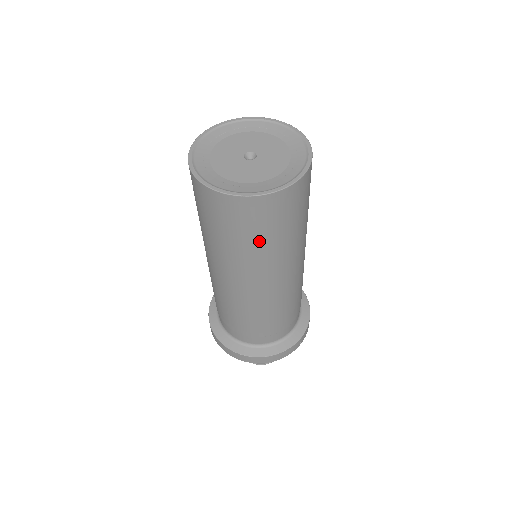
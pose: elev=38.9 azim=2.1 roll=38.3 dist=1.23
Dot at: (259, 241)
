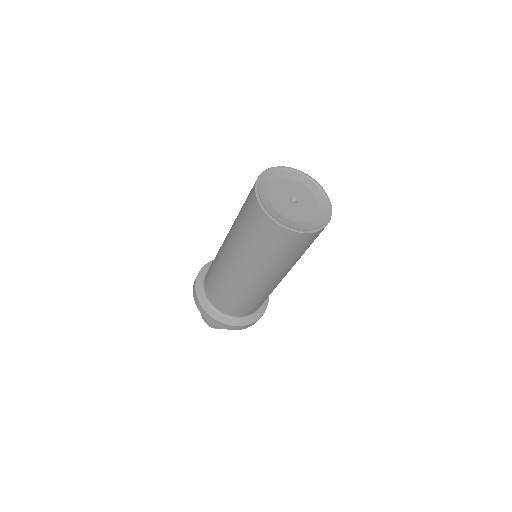
Dot at: (295, 255)
